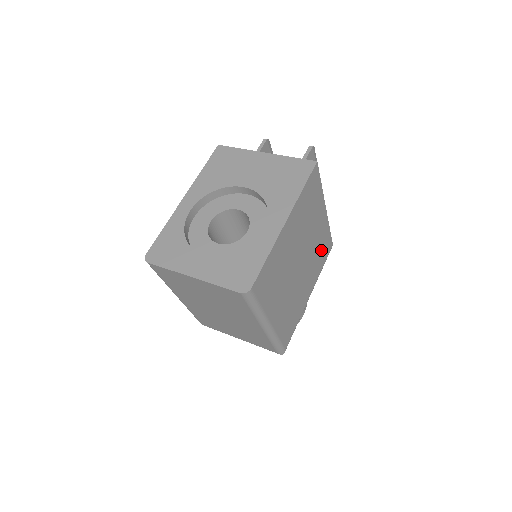
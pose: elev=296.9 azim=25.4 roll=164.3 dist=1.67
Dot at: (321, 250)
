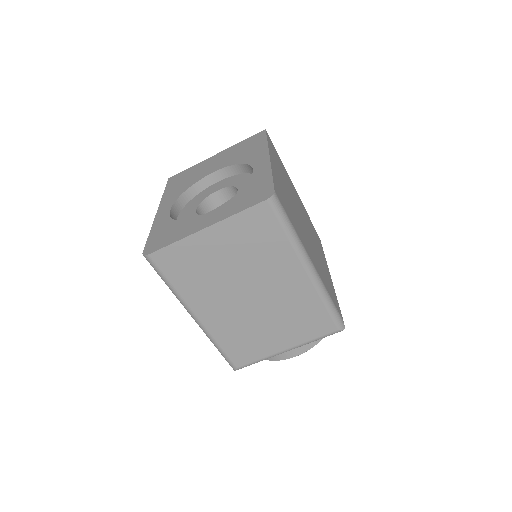
Dot at: occluded
